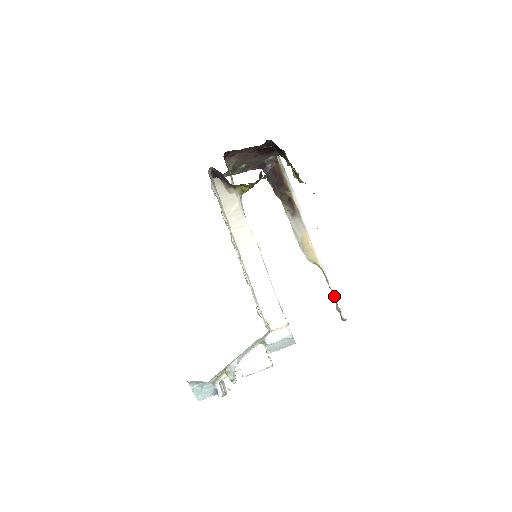
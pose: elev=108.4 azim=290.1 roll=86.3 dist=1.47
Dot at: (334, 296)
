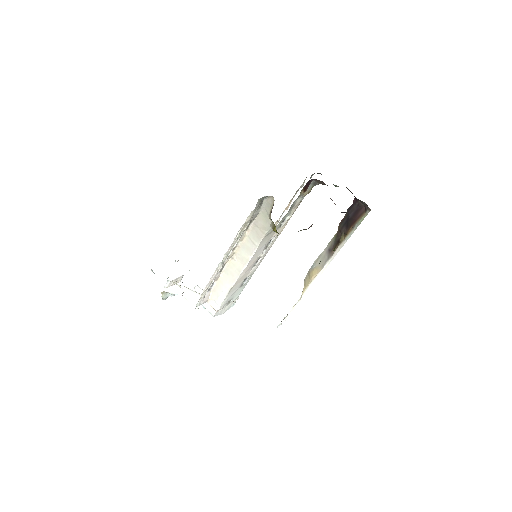
Dot at: (288, 314)
